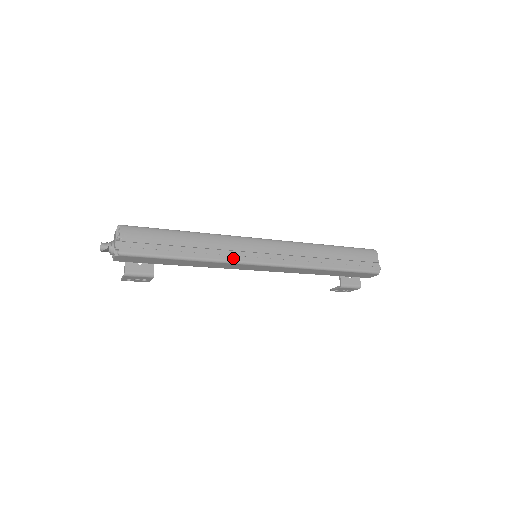
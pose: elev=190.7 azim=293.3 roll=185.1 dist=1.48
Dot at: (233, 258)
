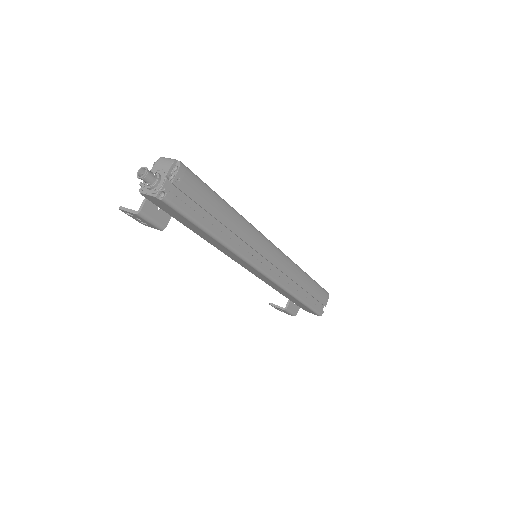
Dot at: (248, 256)
